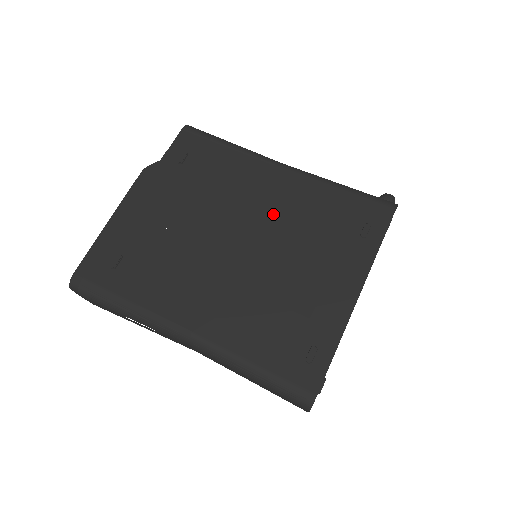
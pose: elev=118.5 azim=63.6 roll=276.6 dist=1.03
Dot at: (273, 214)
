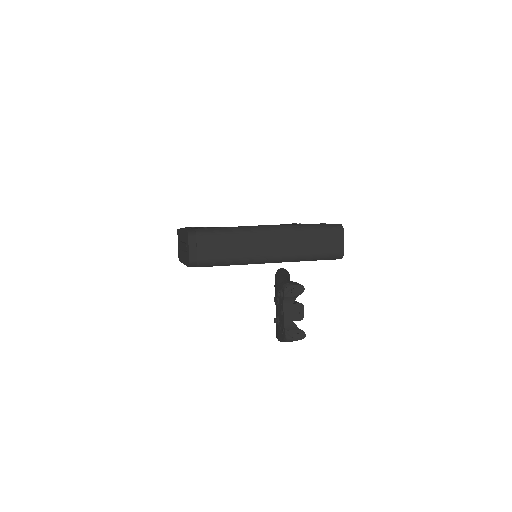
Dot at: occluded
